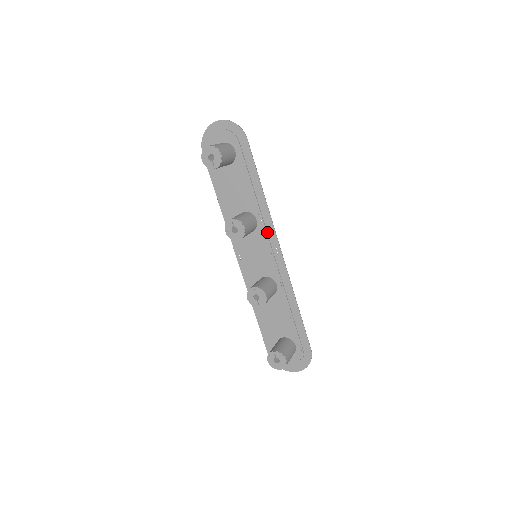
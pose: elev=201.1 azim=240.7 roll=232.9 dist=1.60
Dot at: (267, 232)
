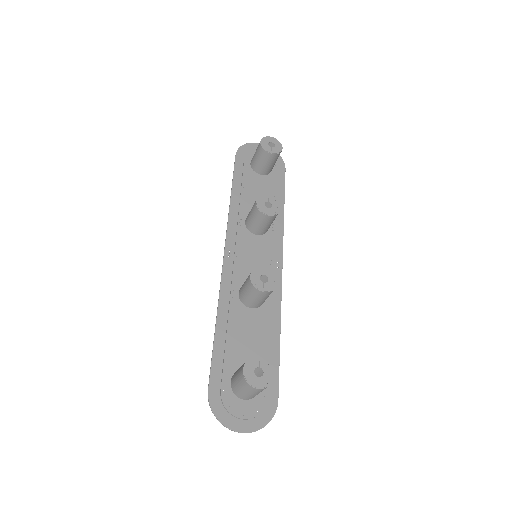
Dot at: (274, 244)
